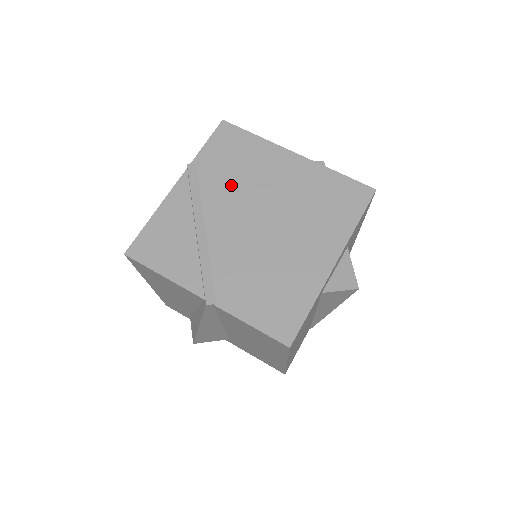
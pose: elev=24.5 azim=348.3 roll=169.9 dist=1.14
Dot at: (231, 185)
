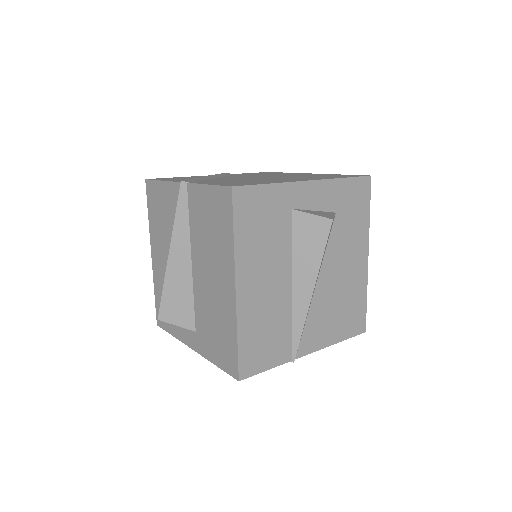
Dot at: (251, 175)
